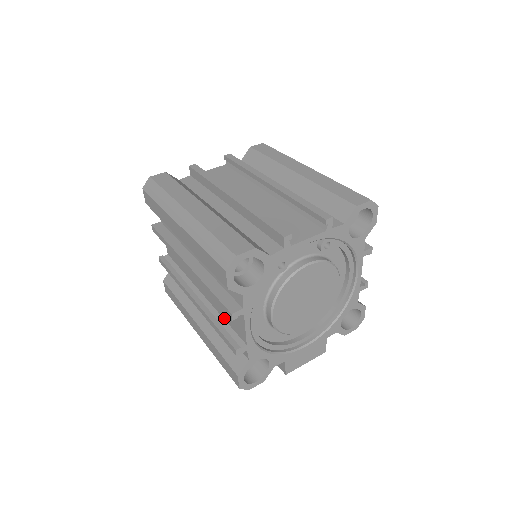
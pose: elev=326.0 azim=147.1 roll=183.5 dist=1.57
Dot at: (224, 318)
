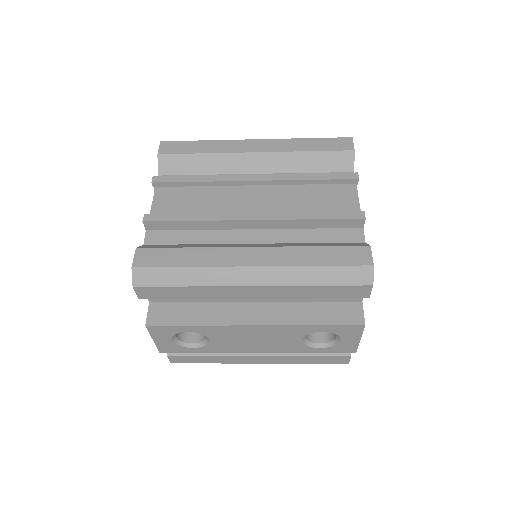
Dot at: occluded
